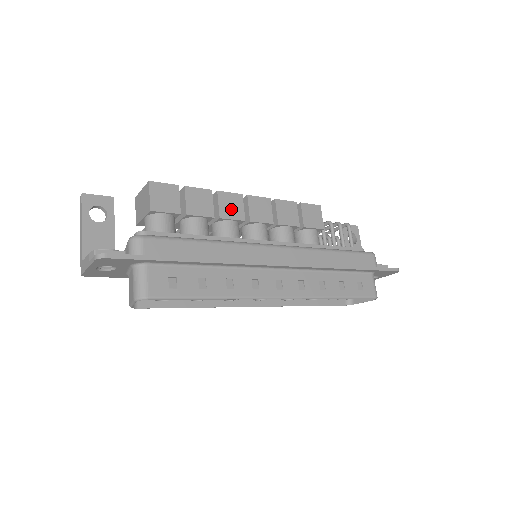
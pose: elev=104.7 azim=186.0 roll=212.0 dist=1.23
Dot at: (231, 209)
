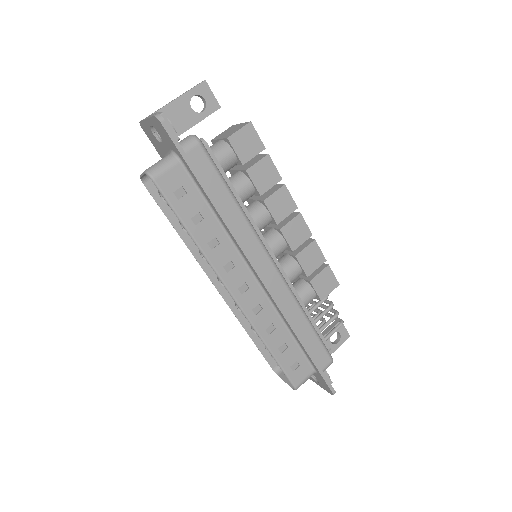
Dot at: (278, 206)
